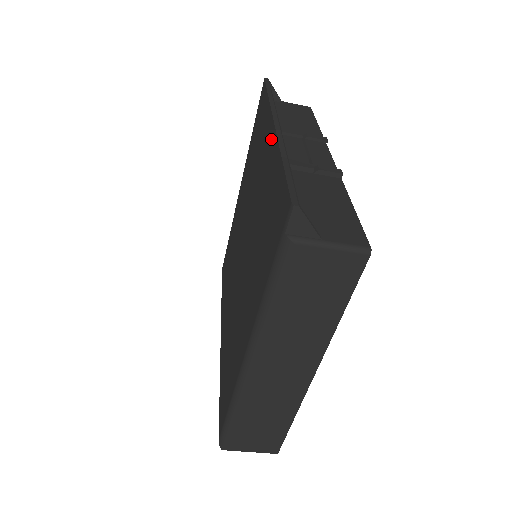
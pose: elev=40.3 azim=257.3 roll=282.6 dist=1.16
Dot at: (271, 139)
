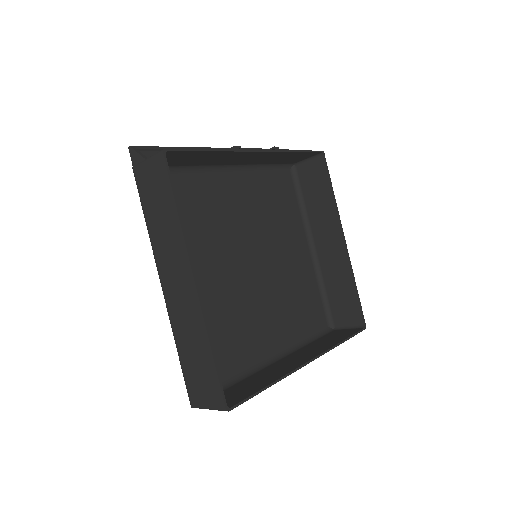
Dot at: occluded
